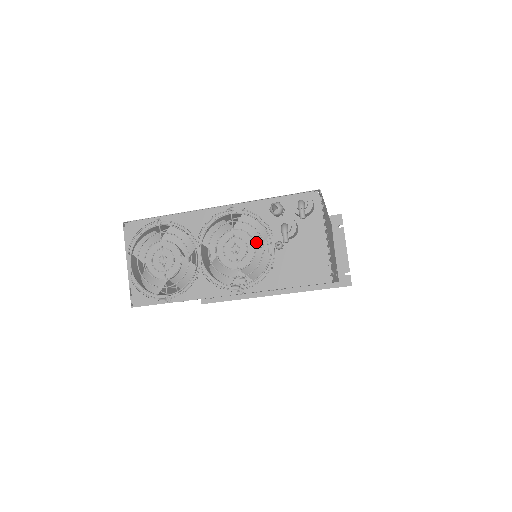
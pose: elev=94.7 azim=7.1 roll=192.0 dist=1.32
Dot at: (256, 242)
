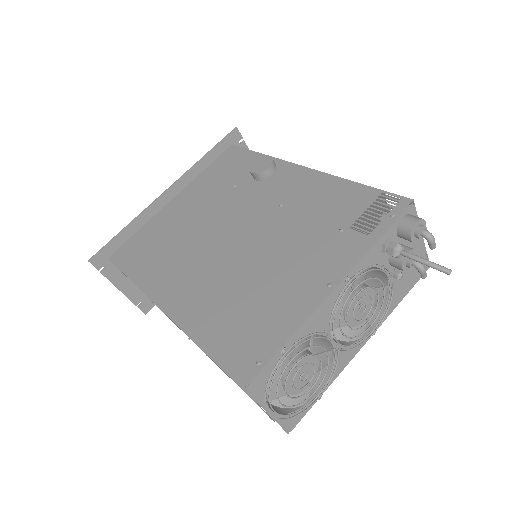
Dot at: occluded
